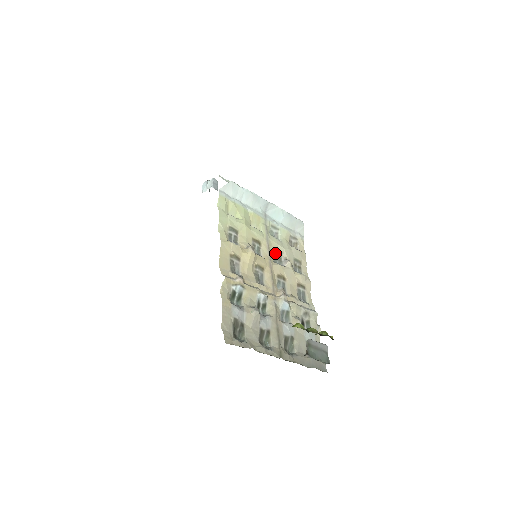
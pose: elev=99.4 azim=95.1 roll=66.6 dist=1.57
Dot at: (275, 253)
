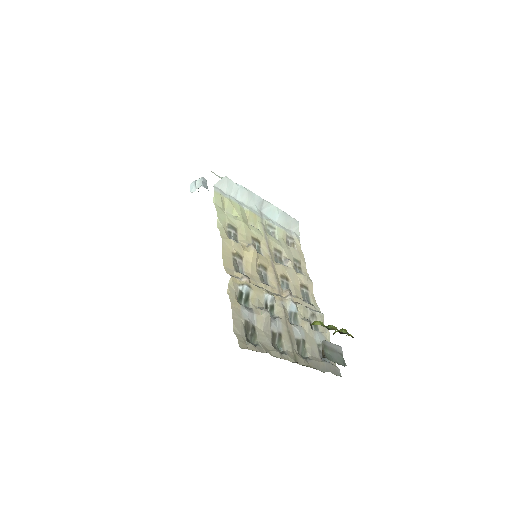
Dot at: (275, 253)
